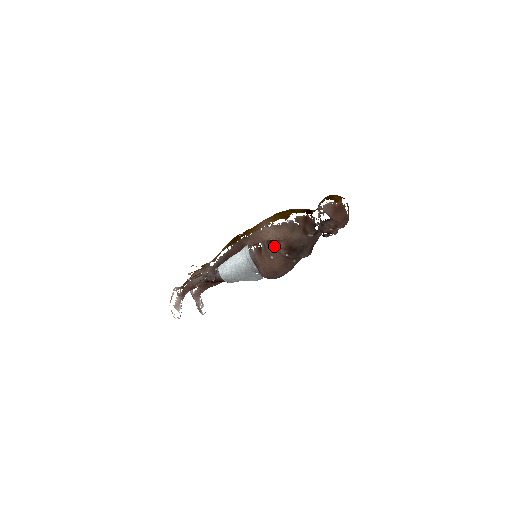
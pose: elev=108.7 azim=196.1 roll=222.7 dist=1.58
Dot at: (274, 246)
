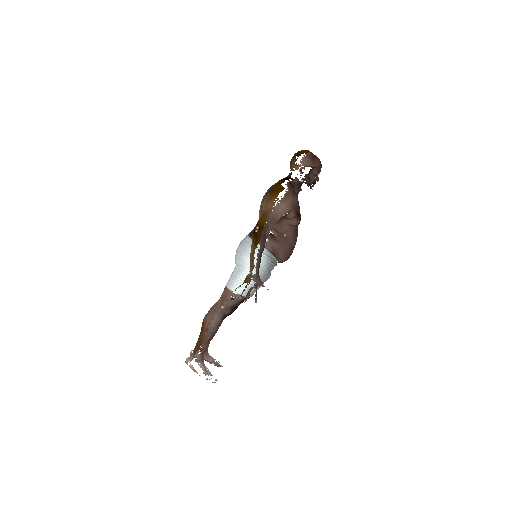
Dot at: (285, 222)
